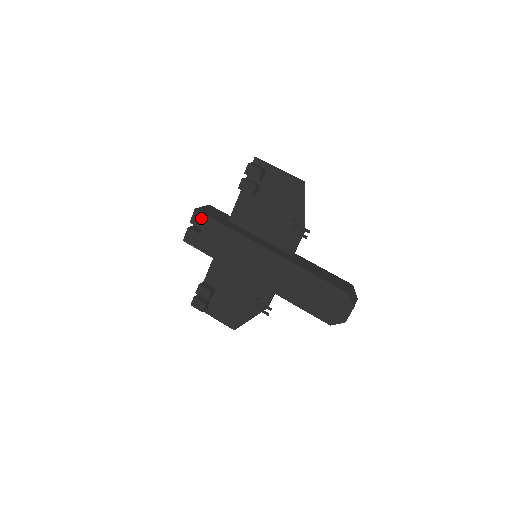
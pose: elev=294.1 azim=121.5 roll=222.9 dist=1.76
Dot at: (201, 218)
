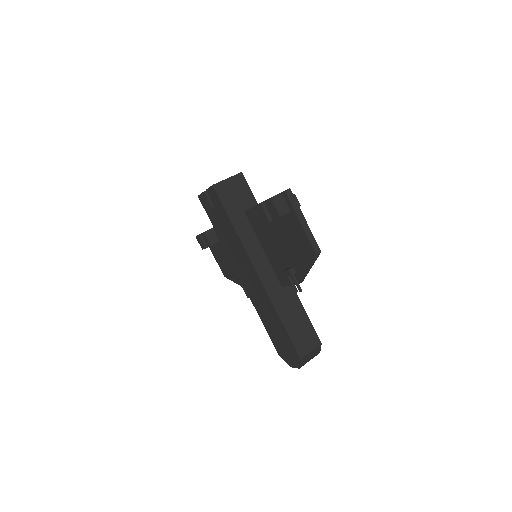
Dot at: (215, 197)
